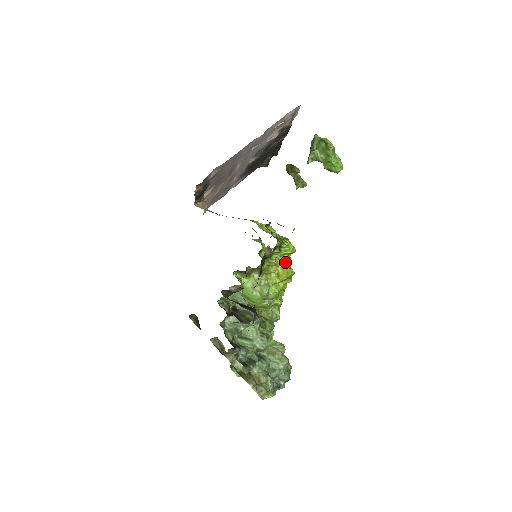
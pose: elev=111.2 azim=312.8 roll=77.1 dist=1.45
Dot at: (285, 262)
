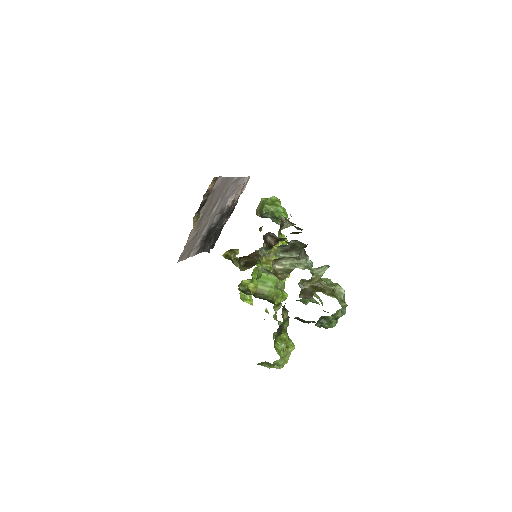
Dot at: occluded
